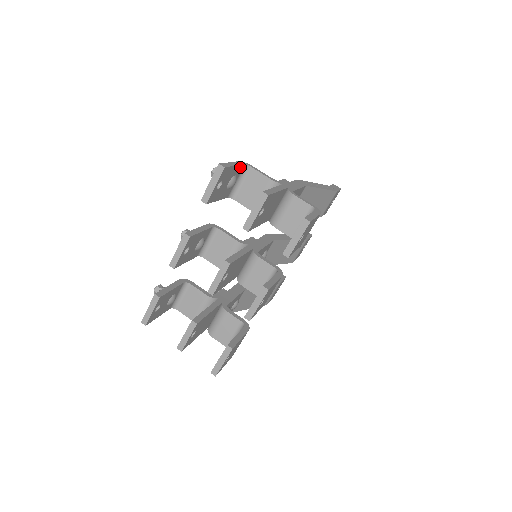
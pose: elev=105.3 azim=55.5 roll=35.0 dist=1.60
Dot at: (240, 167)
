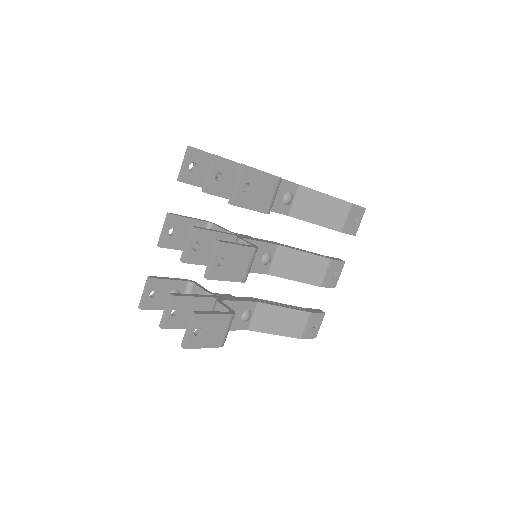
Dot at: occluded
